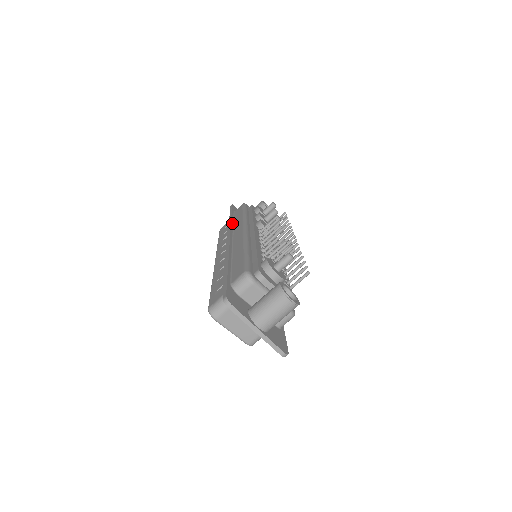
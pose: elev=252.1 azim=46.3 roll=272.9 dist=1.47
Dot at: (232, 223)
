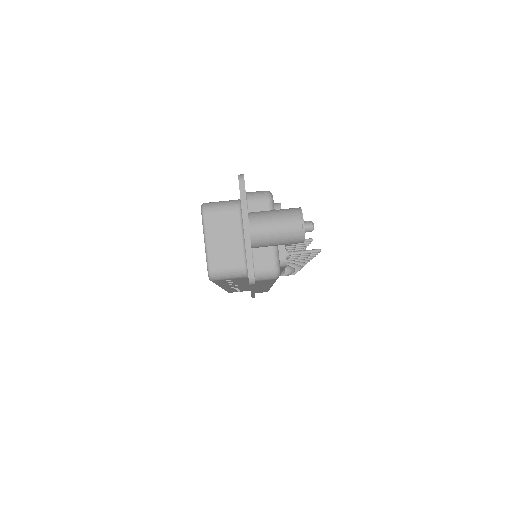
Dot at: occluded
